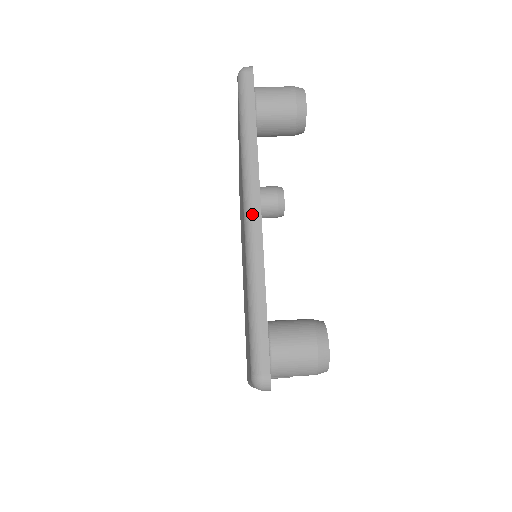
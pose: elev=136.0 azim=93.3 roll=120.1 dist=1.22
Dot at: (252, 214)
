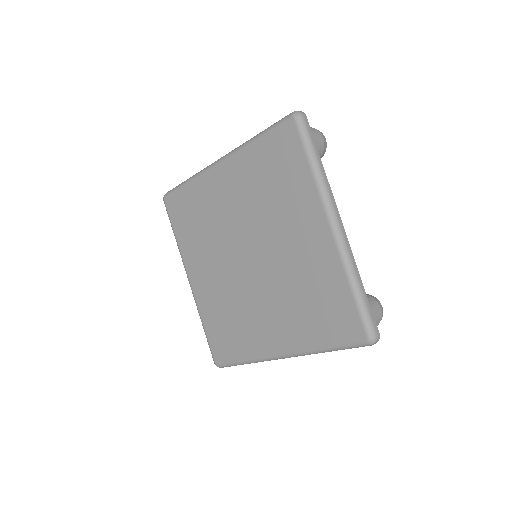
Dot at: (340, 228)
